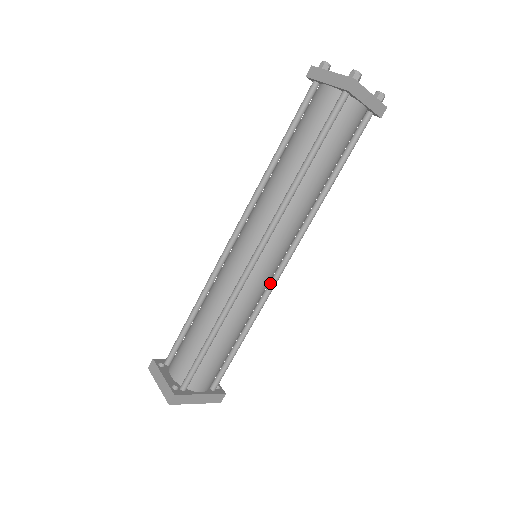
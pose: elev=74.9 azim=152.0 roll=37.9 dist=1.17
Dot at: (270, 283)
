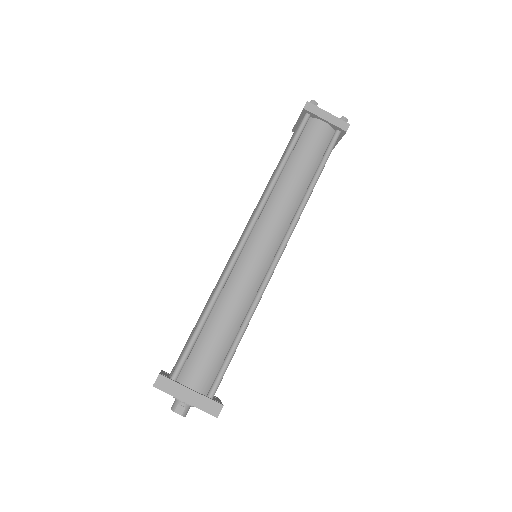
Dot at: (266, 274)
